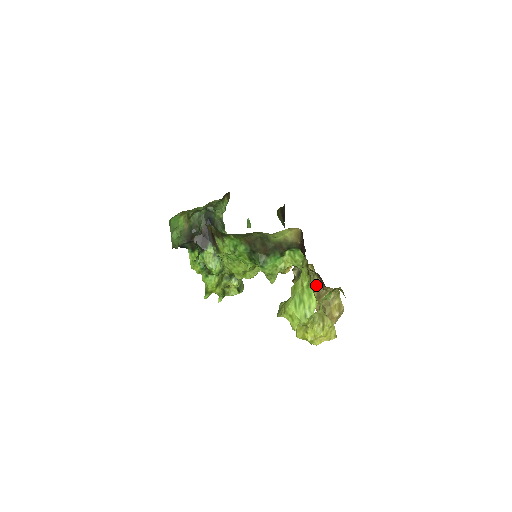
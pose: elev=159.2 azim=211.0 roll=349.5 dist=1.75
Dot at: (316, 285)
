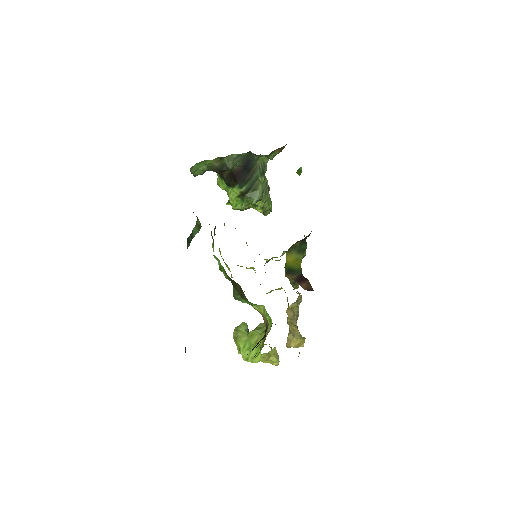
Dot at: (295, 312)
